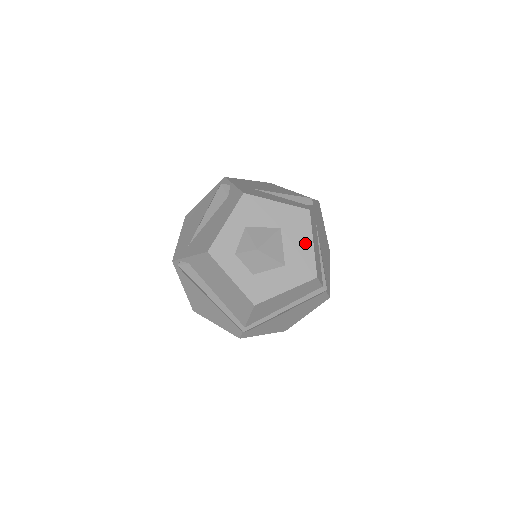
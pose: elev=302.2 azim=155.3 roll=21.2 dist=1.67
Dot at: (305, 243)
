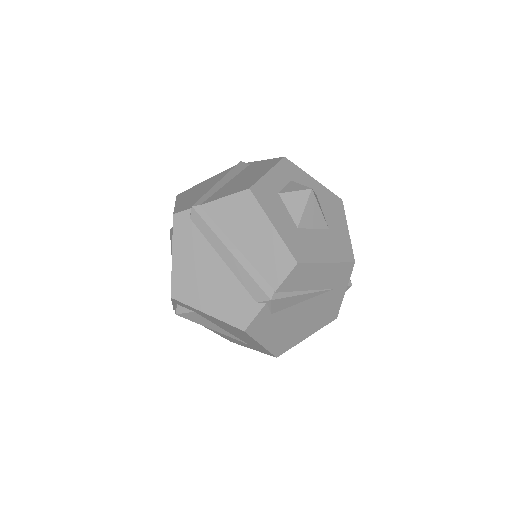
Dot at: (325, 253)
